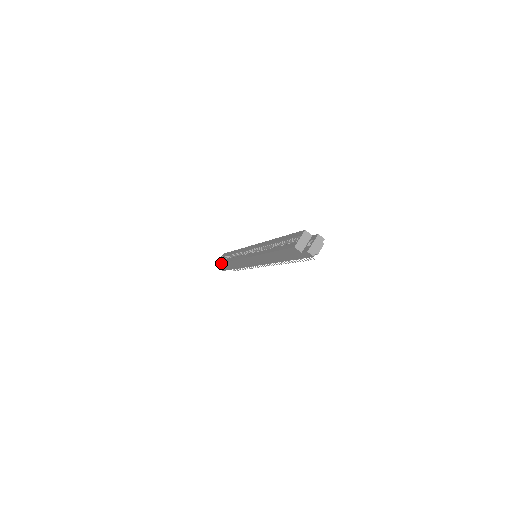
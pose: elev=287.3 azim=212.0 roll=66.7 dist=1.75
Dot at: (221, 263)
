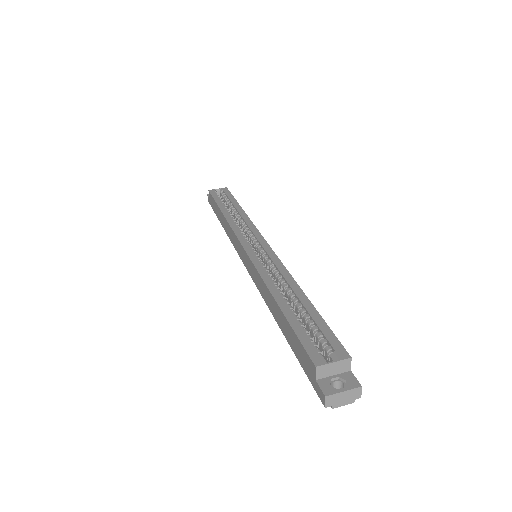
Dot at: (214, 199)
